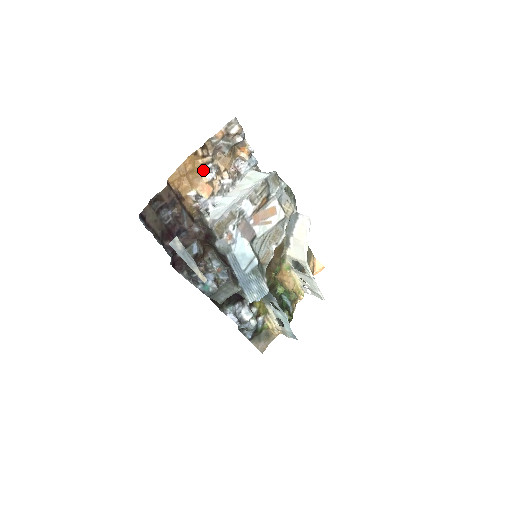
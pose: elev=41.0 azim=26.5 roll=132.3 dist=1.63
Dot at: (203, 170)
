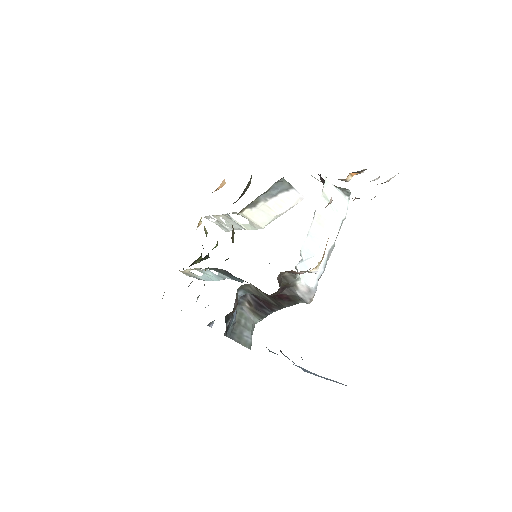
Dot at: occluded
